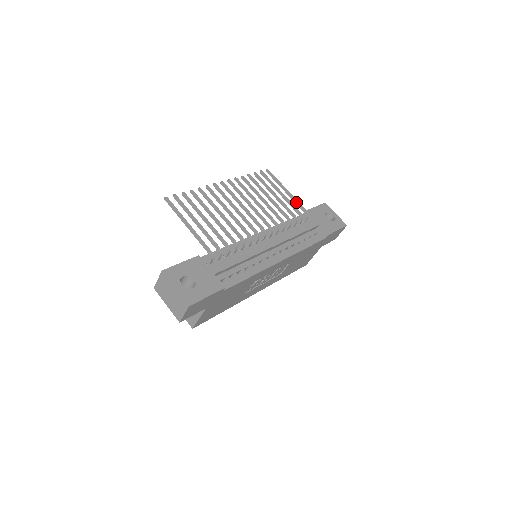
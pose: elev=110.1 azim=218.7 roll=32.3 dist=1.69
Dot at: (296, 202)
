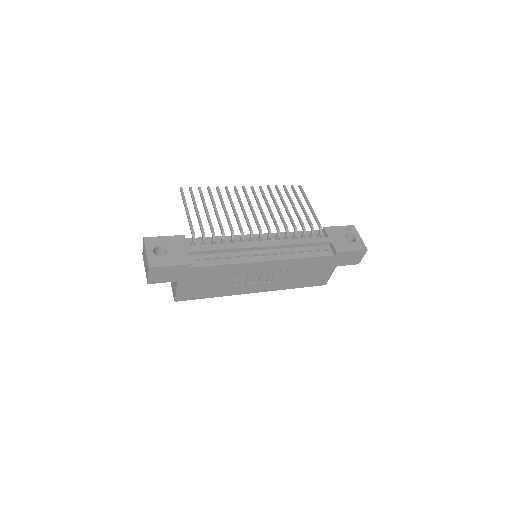
Dot at: (314, 216)
